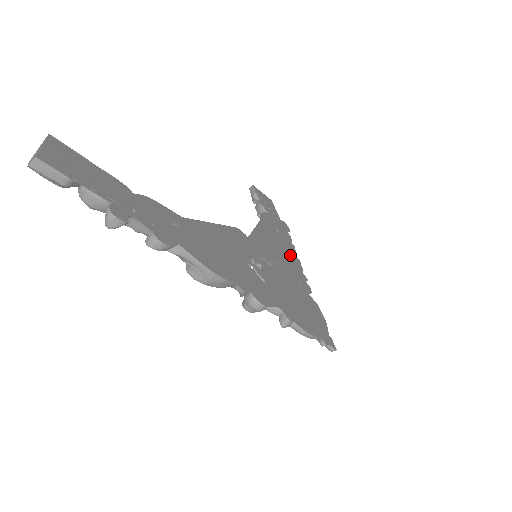
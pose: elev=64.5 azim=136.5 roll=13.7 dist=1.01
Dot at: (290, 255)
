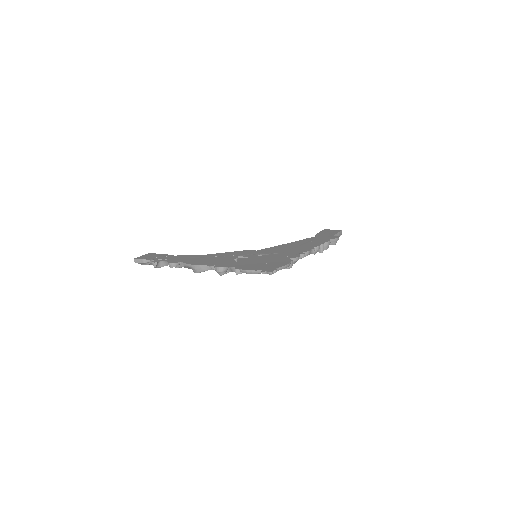
Dot at: (304, 248)
